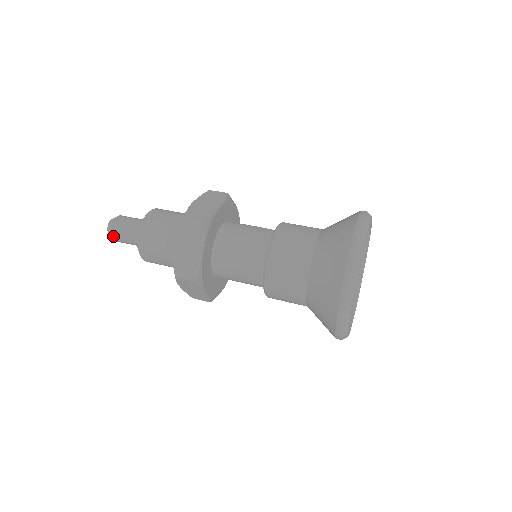
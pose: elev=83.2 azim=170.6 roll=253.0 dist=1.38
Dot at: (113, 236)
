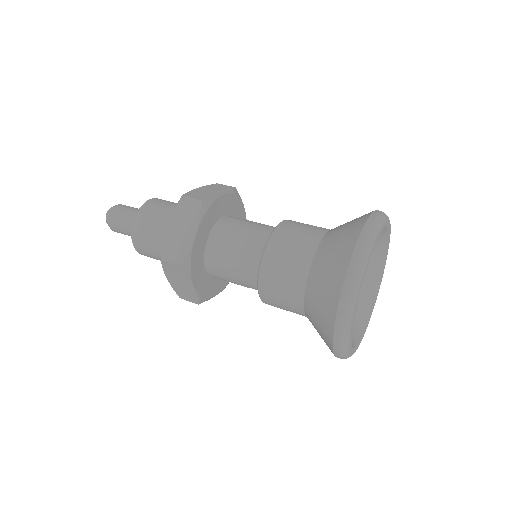
Dot at: (110, 223)
